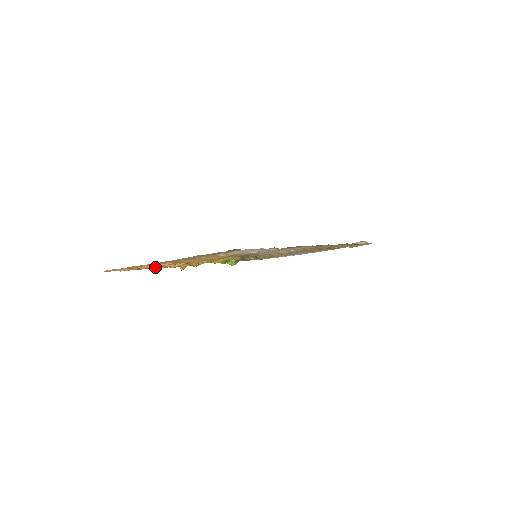
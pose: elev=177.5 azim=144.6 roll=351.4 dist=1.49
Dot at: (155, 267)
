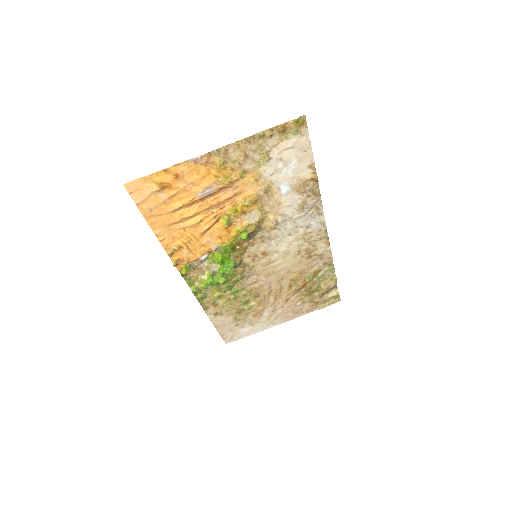
Dot at: (168, 220)
